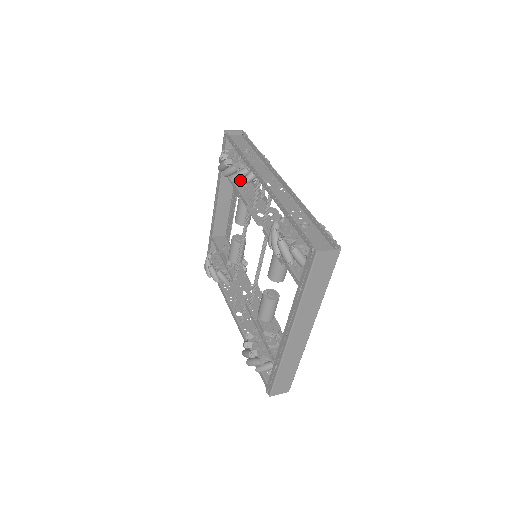
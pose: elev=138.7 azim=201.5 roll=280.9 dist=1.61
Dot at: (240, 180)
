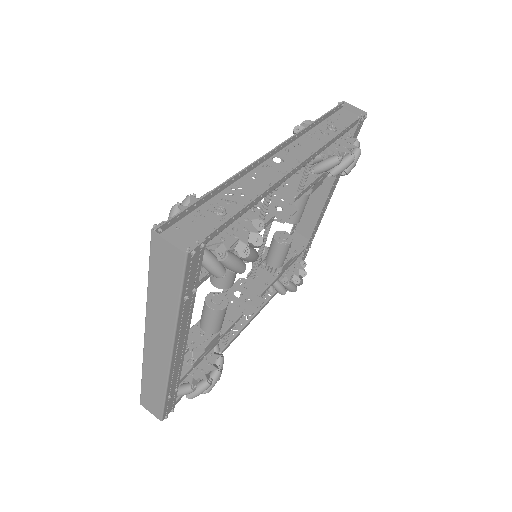
Dot at: occluded
